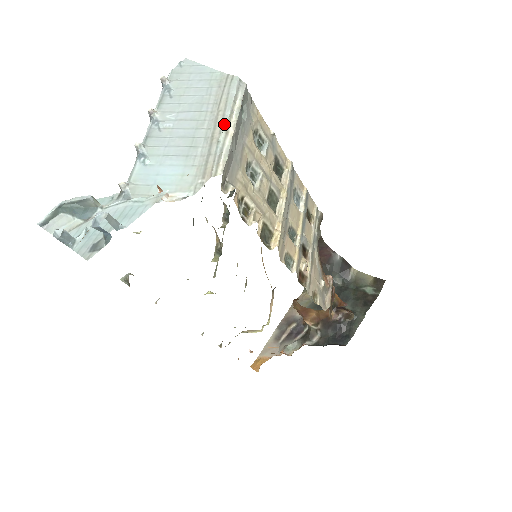
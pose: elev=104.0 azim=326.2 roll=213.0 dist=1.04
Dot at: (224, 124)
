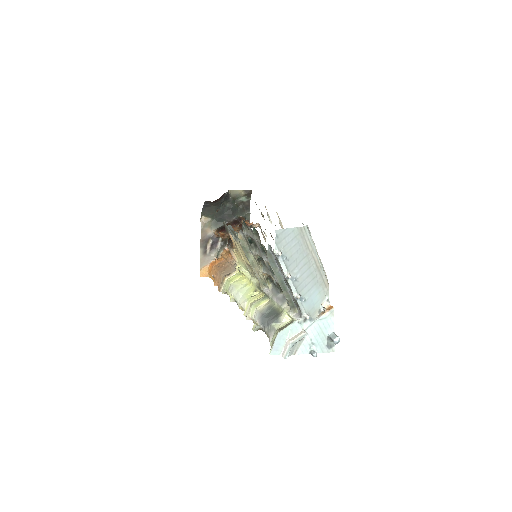
Dot at: (318, 257)
